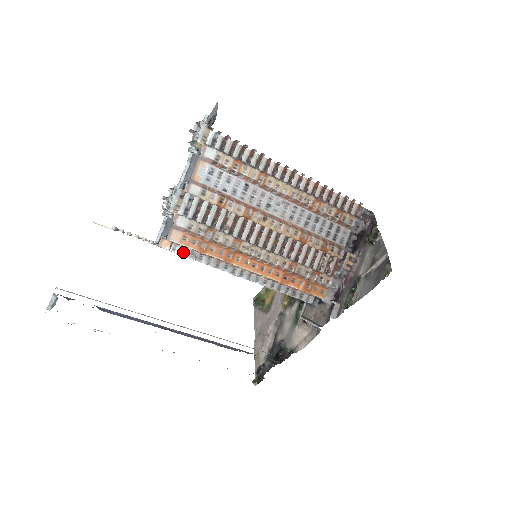
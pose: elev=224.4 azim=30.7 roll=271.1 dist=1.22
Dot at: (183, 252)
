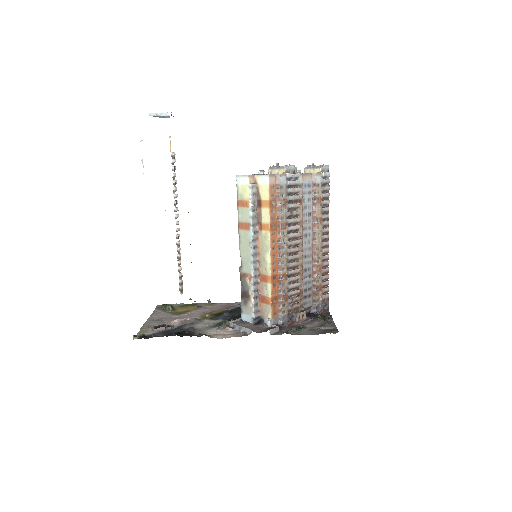
Dot at: (253, 195)
